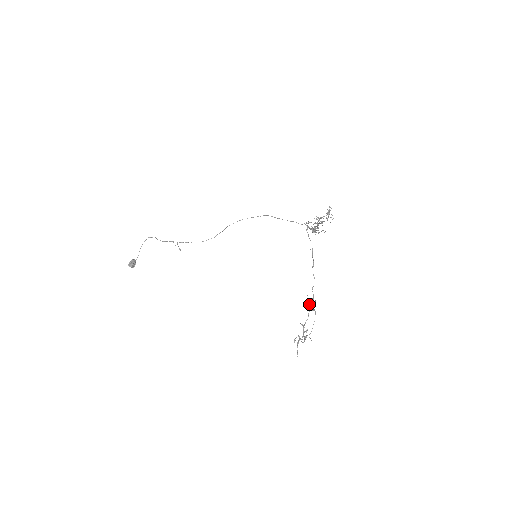
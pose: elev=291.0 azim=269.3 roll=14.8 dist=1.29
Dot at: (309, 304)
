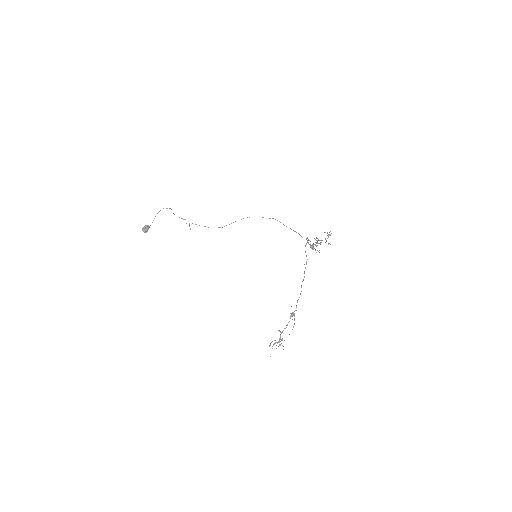
Dot at: (291, 315)
